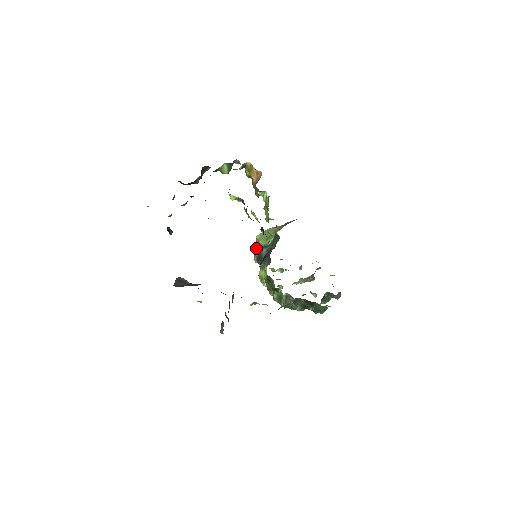
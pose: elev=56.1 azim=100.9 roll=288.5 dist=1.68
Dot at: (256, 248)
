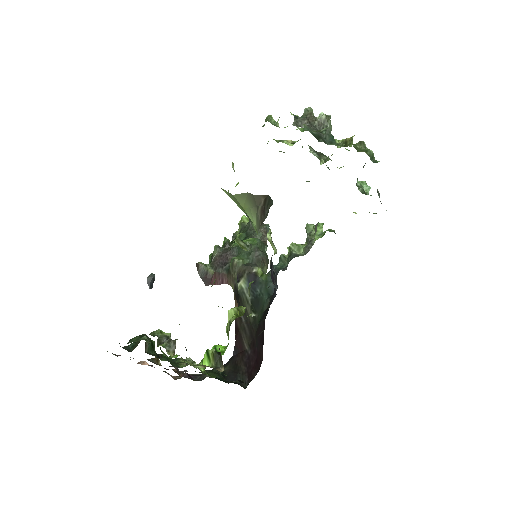
Dot at: occluded
